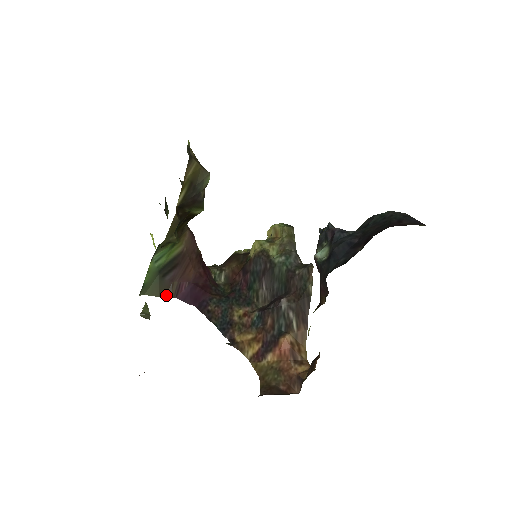
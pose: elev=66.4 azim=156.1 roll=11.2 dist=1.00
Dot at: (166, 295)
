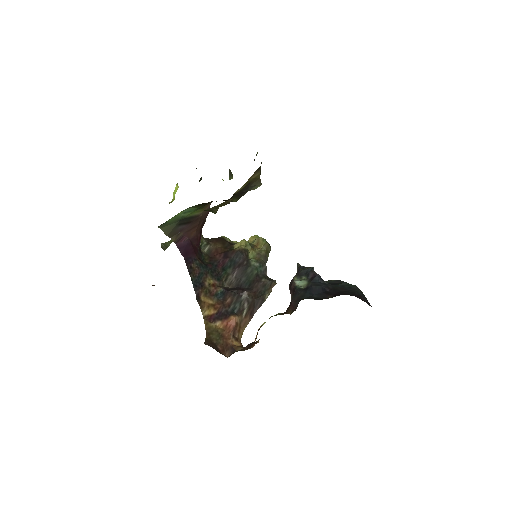
Dot at: (171, 238)
